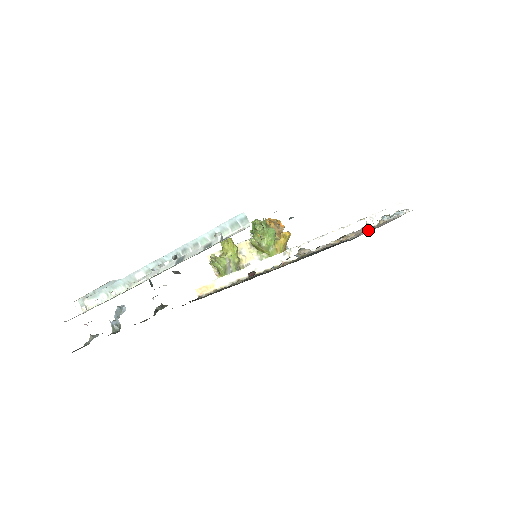
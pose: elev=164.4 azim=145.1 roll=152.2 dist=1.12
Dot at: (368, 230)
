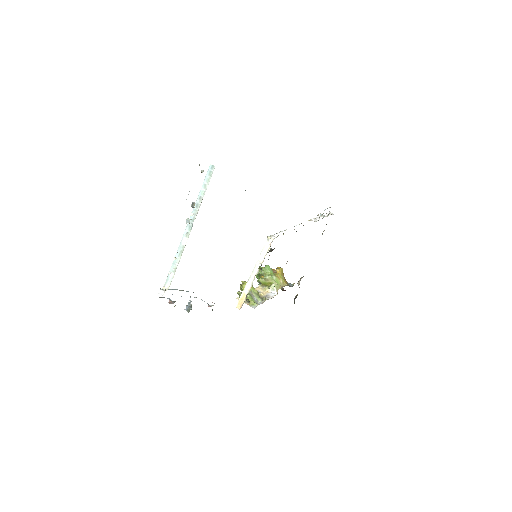
Dot at: occluded
